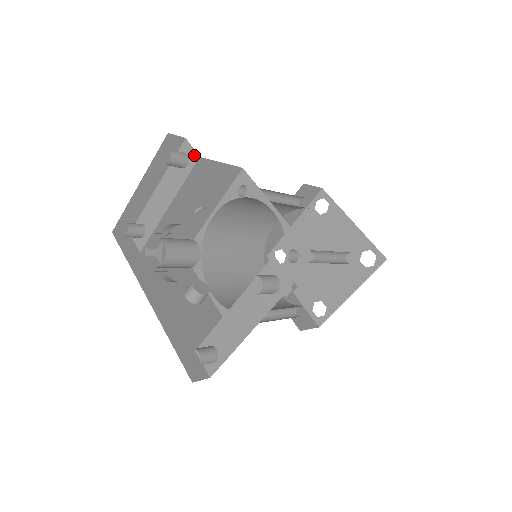
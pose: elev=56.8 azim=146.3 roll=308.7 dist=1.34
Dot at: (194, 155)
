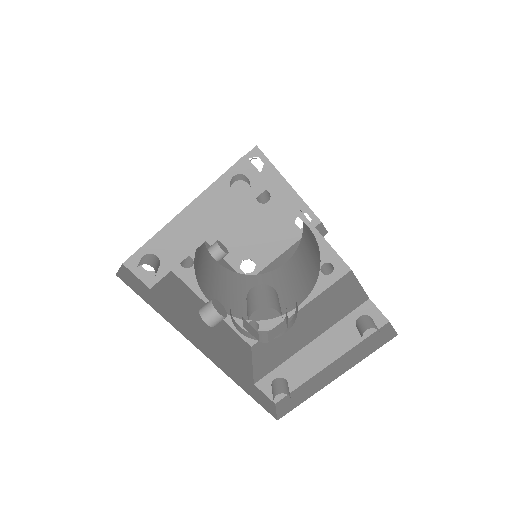
Dot at: (261, 181)
